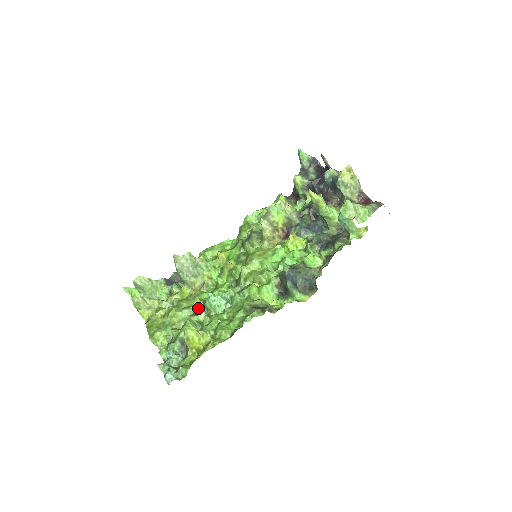
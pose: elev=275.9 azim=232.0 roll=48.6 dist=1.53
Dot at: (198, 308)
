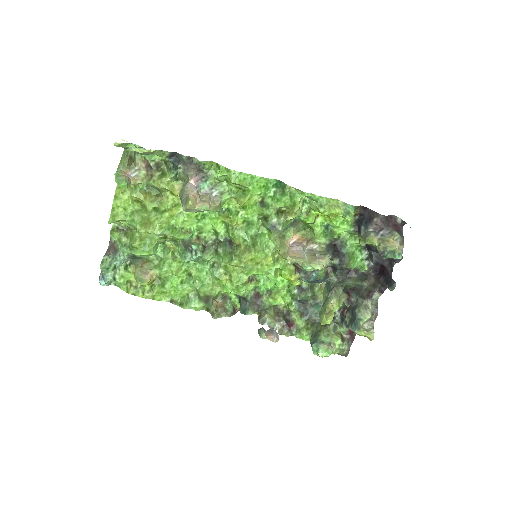
Dot at: (172, 237)
